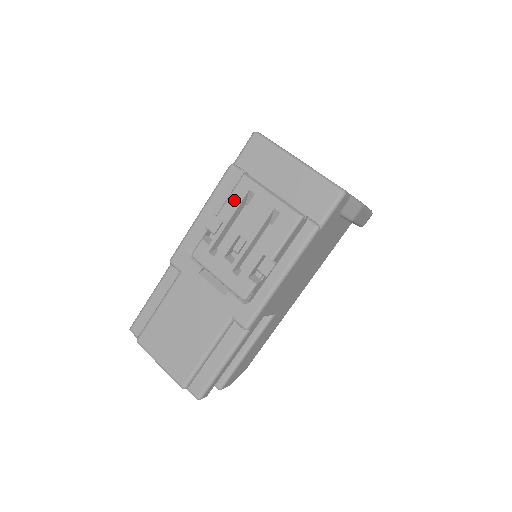
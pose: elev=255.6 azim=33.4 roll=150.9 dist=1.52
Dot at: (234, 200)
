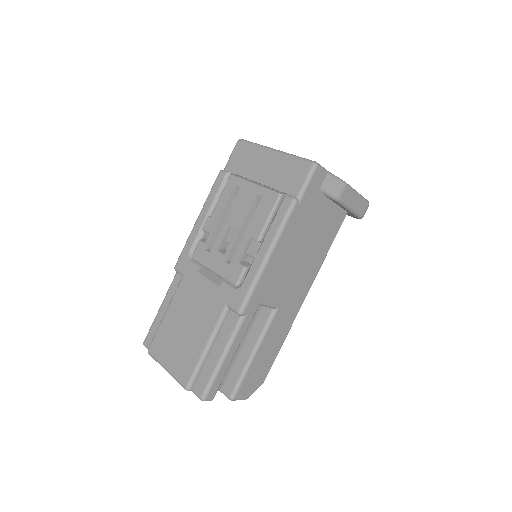
Dot at: (224, 198)
